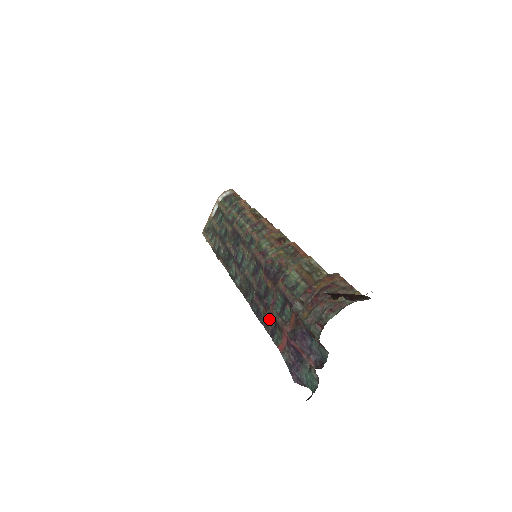
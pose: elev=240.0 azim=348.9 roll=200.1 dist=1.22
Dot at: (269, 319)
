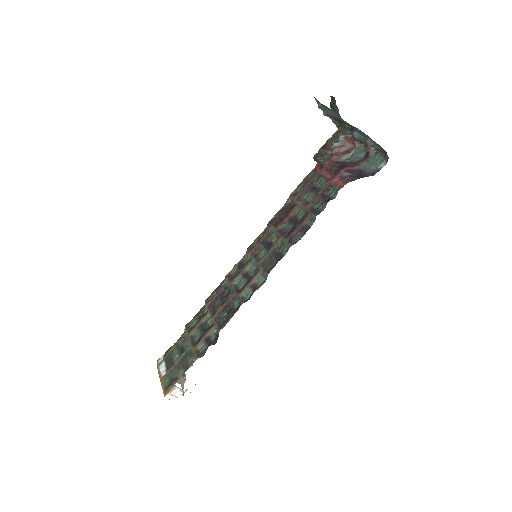
Dot at: (315, 209)
